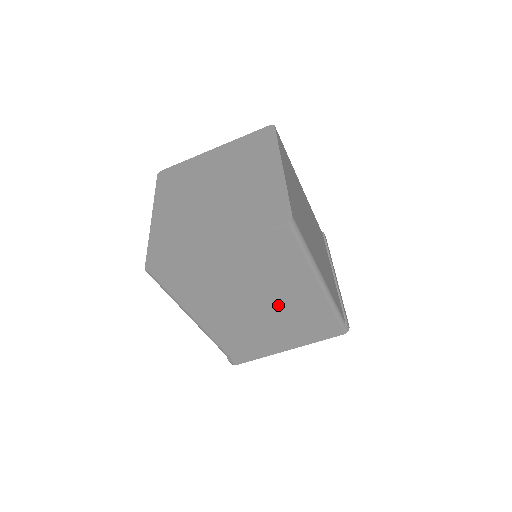
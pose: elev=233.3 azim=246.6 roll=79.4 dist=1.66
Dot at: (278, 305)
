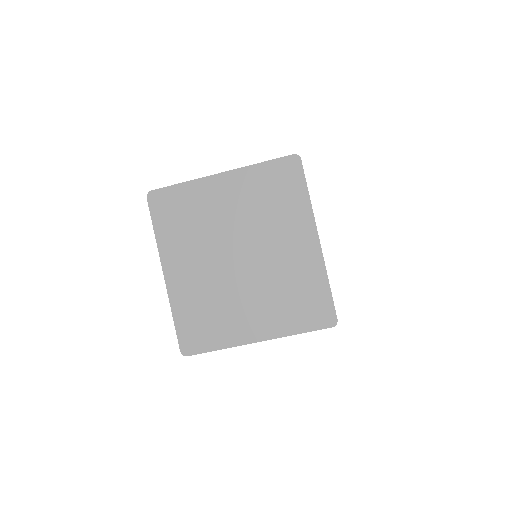
Dot at: occluded
